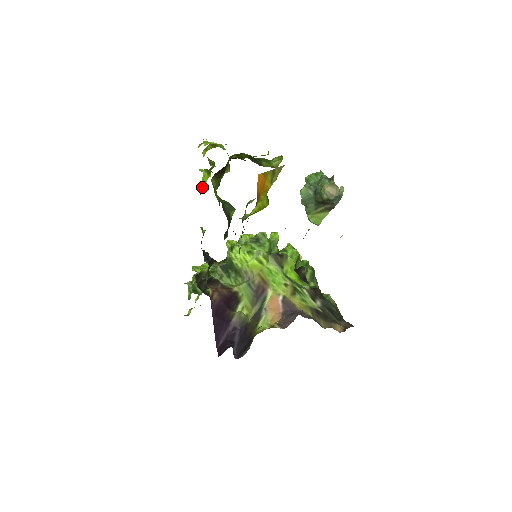
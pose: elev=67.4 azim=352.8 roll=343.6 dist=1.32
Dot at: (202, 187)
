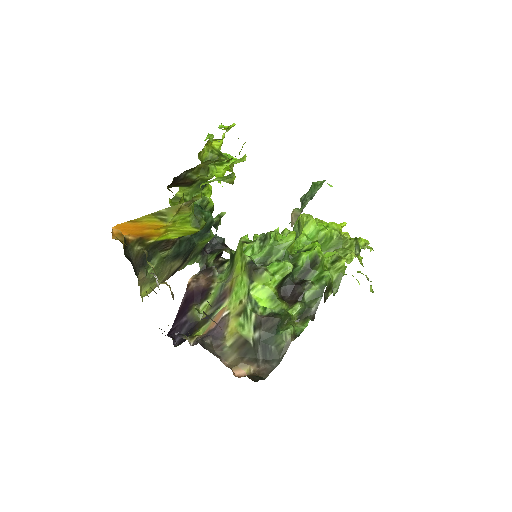
Dot at: (218, 176)
